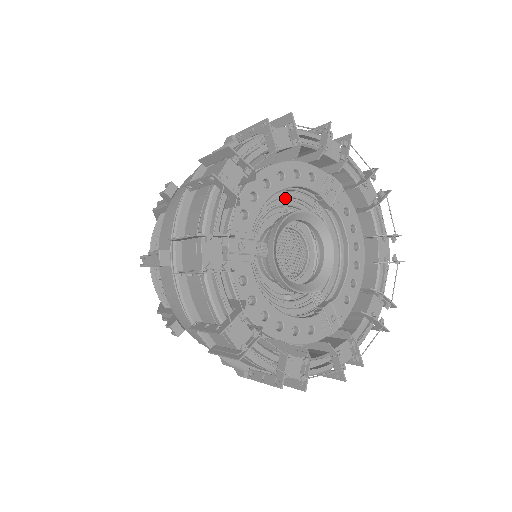
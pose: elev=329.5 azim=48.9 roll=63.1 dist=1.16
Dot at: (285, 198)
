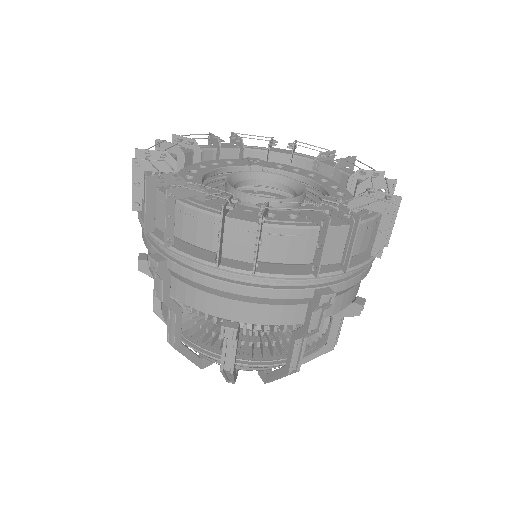
Dot at: occluded
